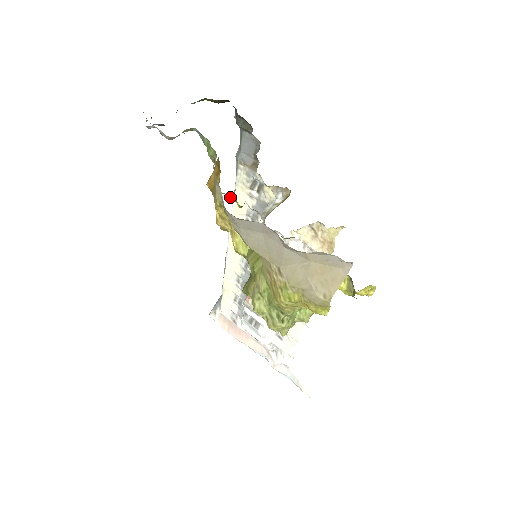
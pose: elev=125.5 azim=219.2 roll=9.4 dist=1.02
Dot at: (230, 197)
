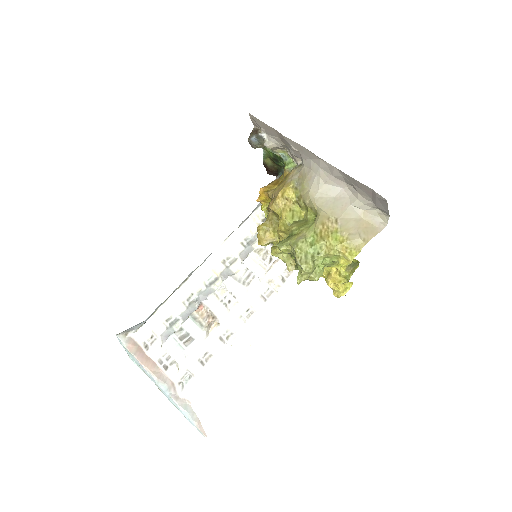
Dot at: (267, 206)
